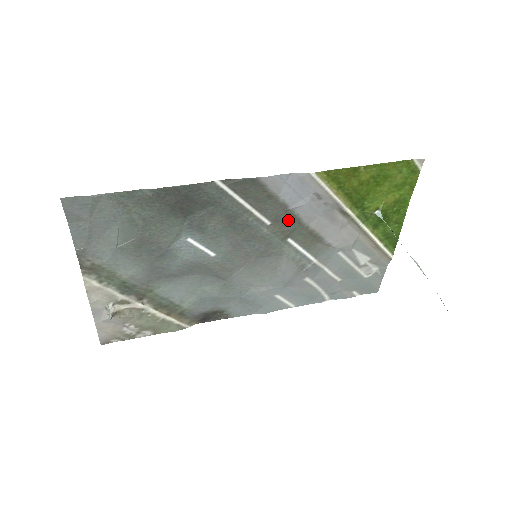
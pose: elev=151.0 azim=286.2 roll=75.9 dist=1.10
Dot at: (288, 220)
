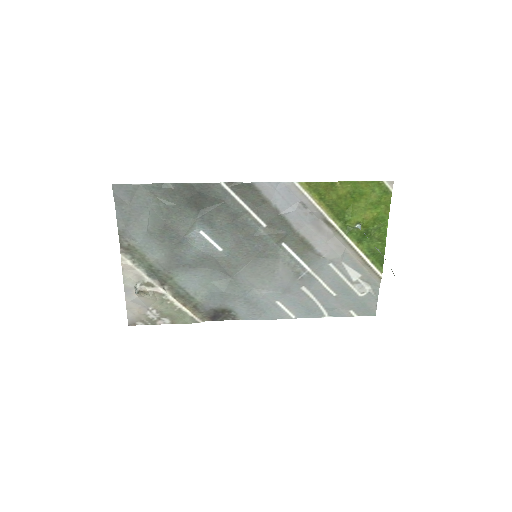
Dot at: (281, 225)
